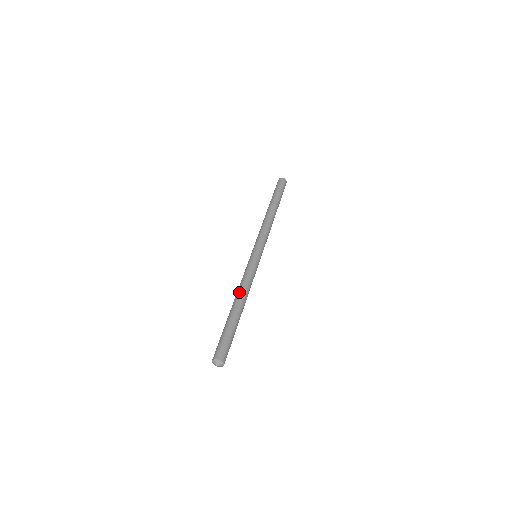
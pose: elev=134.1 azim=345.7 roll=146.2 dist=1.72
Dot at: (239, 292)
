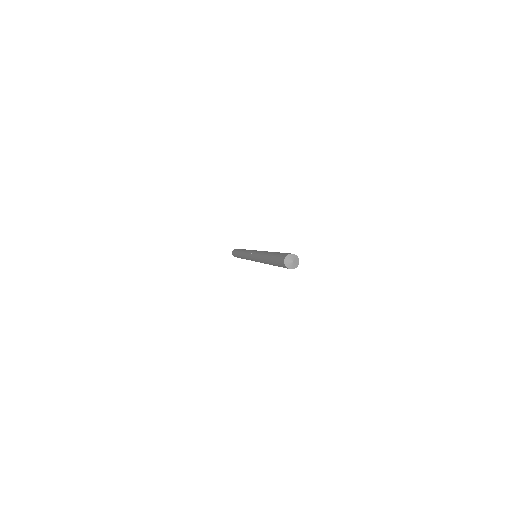
Dot at: occluded
